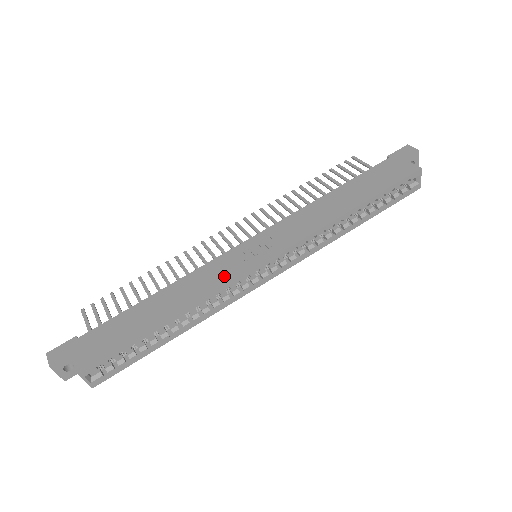
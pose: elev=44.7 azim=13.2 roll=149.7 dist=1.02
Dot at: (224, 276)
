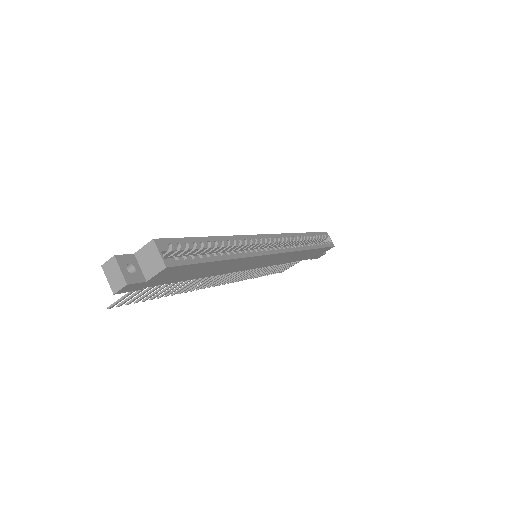
Dot at: occluded
